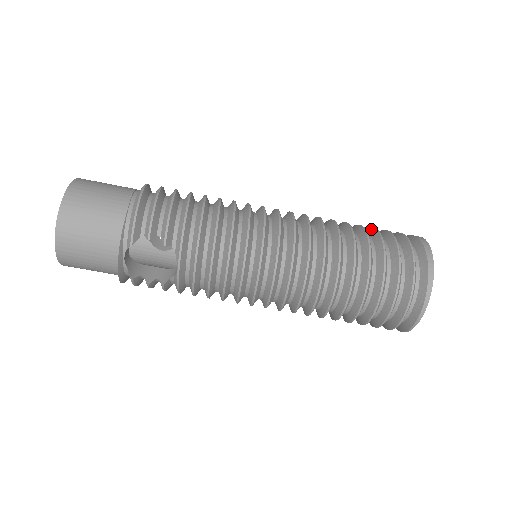
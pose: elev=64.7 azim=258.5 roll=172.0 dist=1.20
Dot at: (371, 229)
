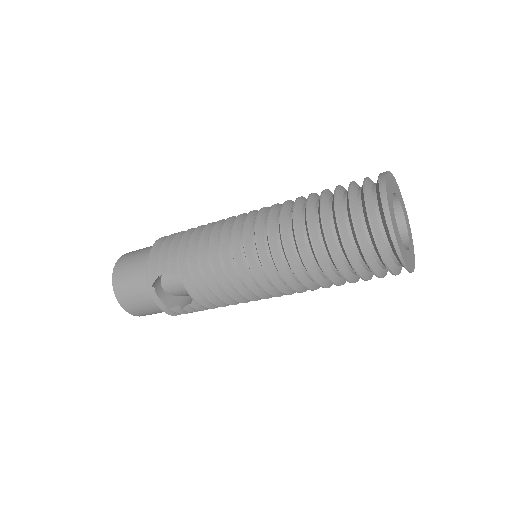
Dot at: occluded
